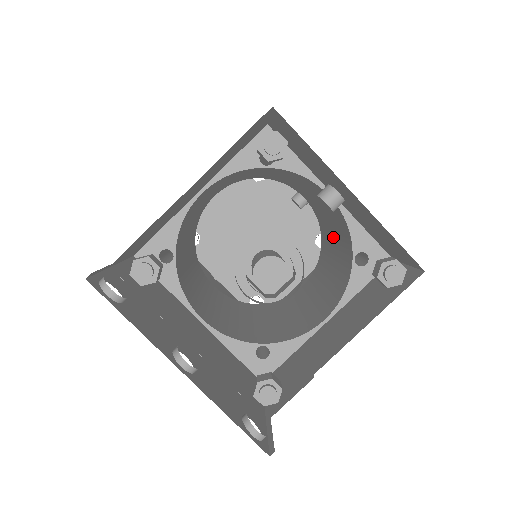
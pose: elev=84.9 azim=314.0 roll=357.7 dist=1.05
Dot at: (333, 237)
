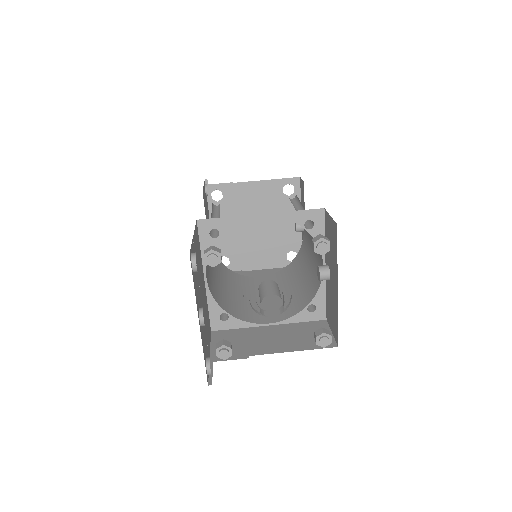
Dot at: (304, 274)
